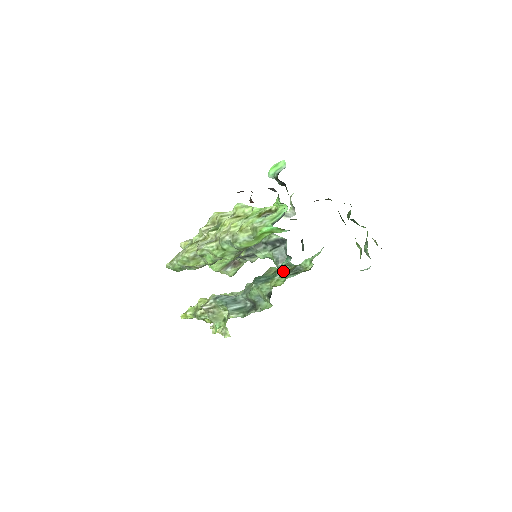
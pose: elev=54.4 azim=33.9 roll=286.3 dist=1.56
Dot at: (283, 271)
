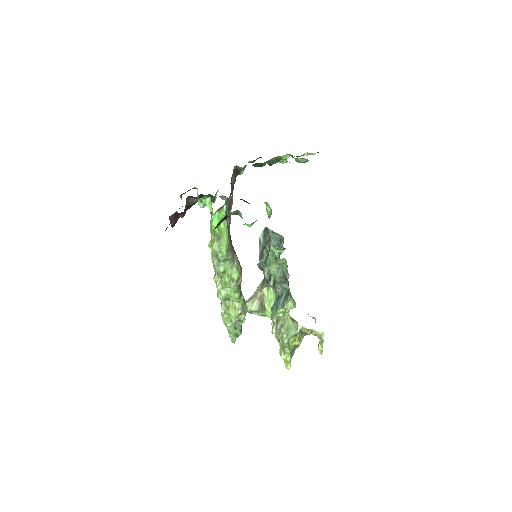
Dot at: (269, 236)
